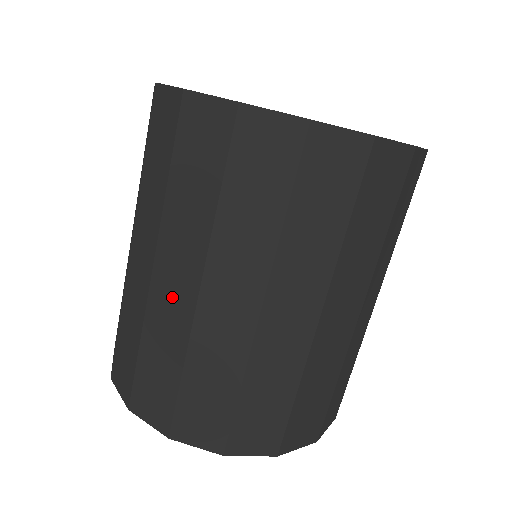
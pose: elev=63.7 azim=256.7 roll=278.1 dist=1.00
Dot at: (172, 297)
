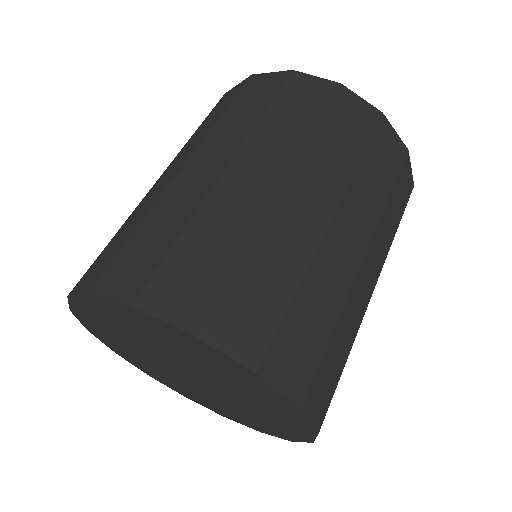
Dot at: (299, 217)
